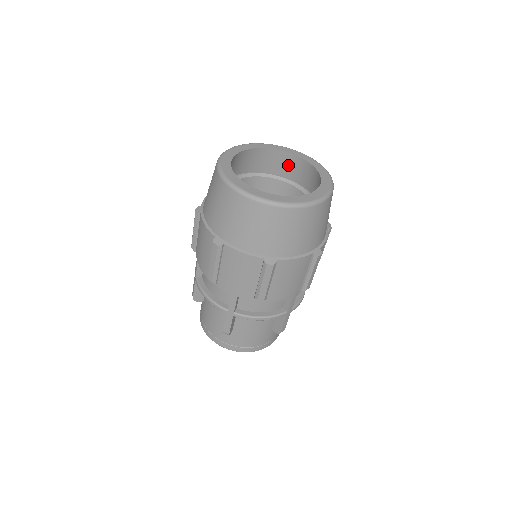
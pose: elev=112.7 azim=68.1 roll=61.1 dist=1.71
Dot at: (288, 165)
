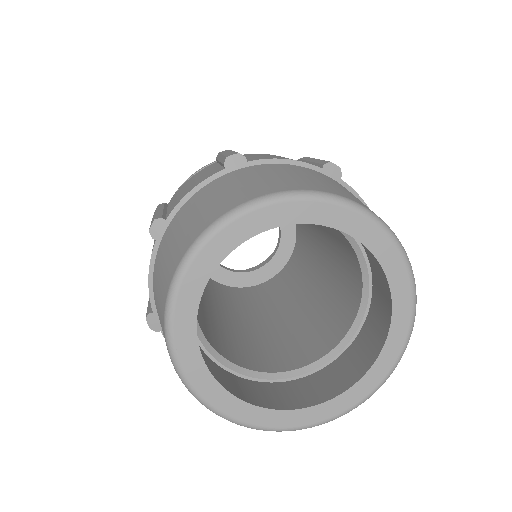
Dot at: occluded
